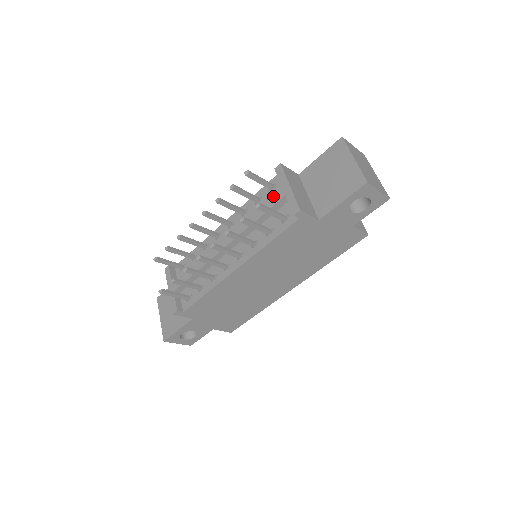
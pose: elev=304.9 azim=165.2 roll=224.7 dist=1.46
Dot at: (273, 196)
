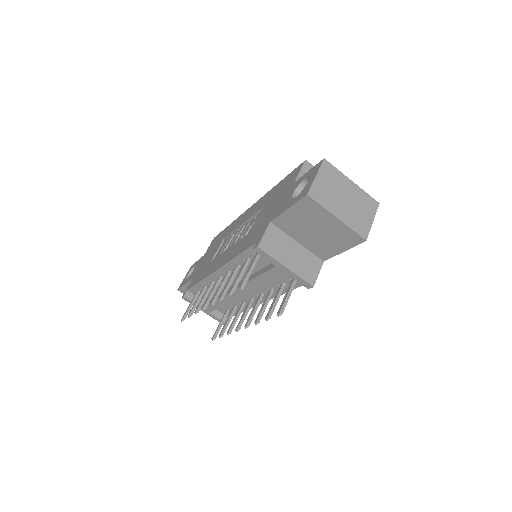
Dot at: (270, 272)
